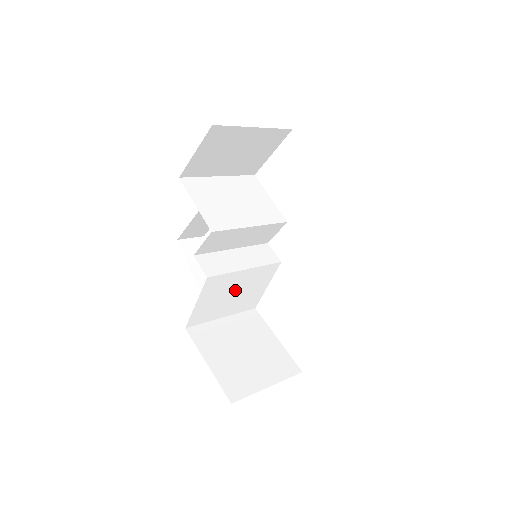
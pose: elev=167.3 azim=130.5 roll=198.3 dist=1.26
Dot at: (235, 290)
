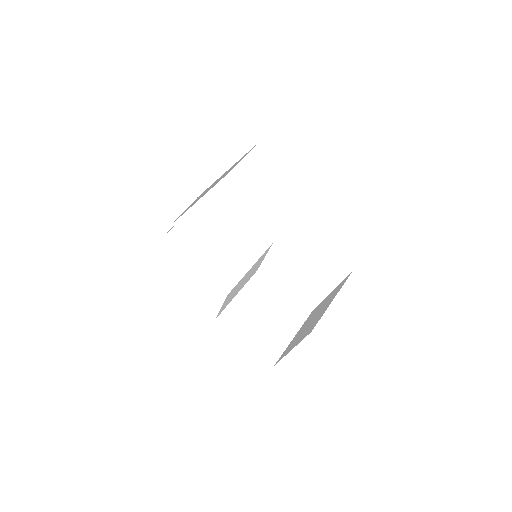
Dot at: (244, 280)
